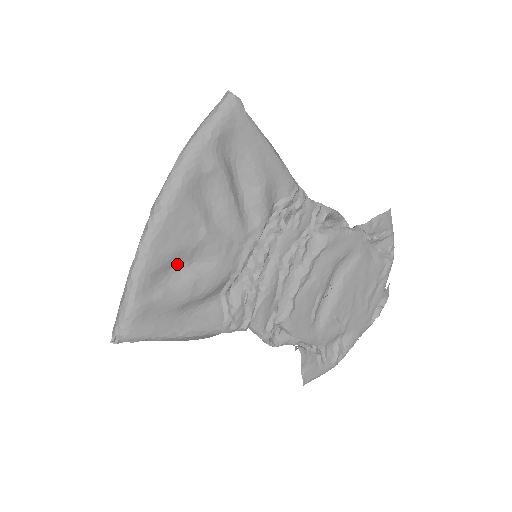
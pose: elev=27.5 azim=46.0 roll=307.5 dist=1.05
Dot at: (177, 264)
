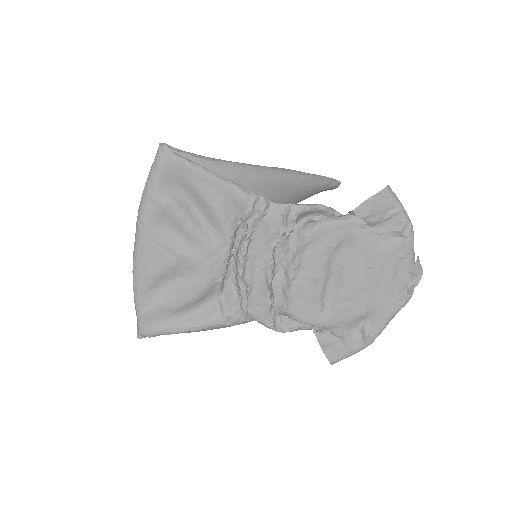
Dot at: (166, 280)
